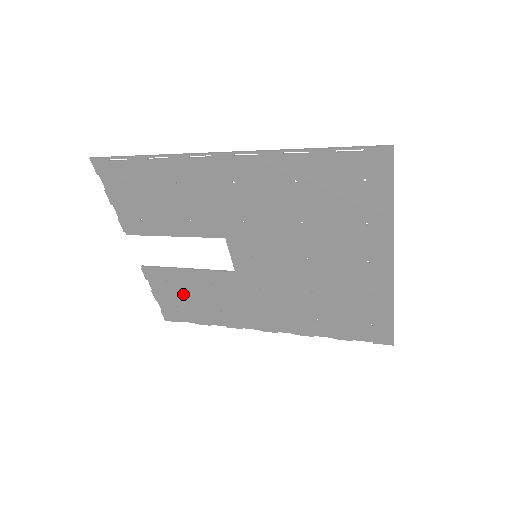
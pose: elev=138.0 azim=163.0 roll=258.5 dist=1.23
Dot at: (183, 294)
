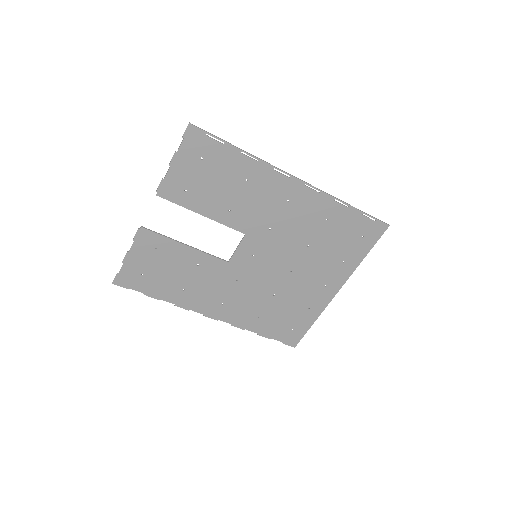
Dot at: (160, 265)
